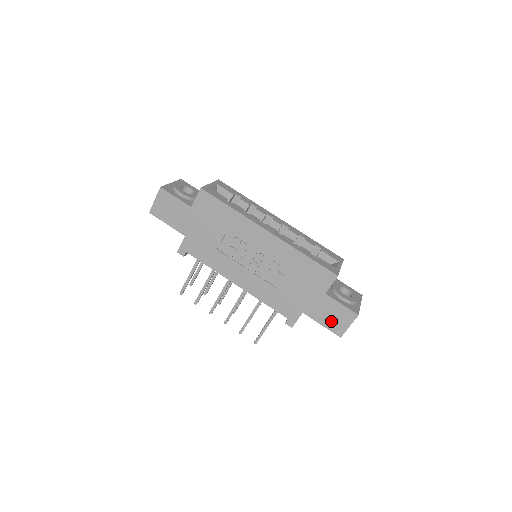
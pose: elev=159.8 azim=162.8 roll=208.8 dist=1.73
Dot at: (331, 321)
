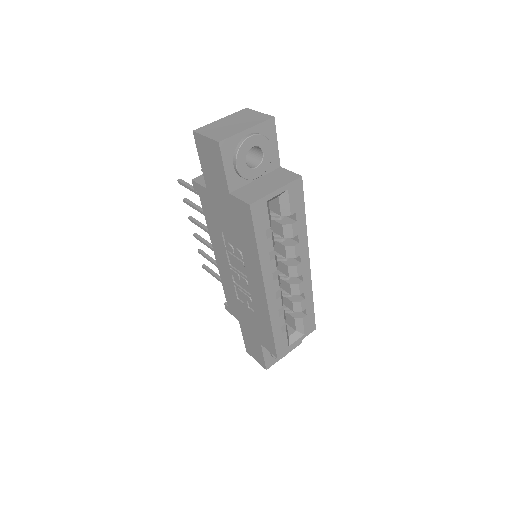
Dot at: (250, 346)
